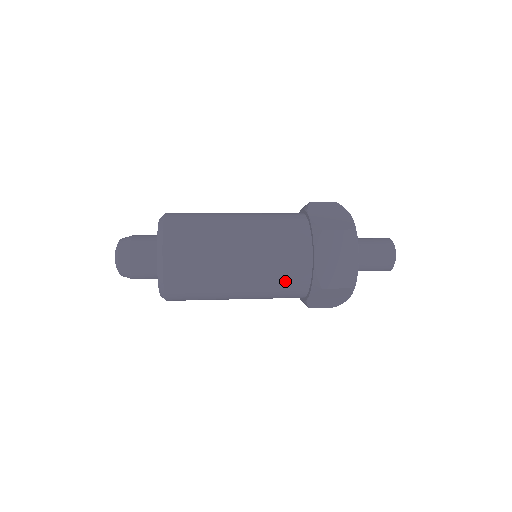
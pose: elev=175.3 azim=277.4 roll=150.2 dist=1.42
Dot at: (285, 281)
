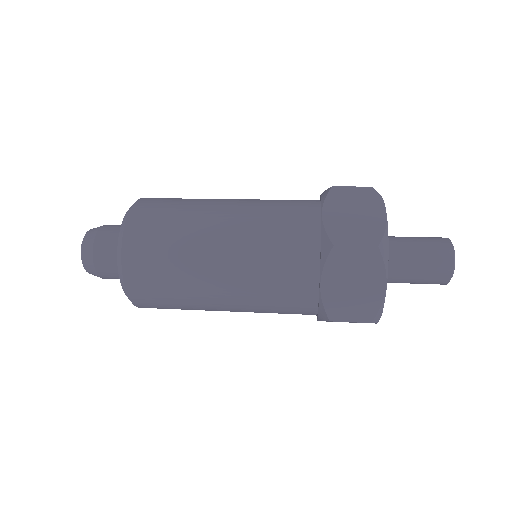
Dot at: (282, 304)
